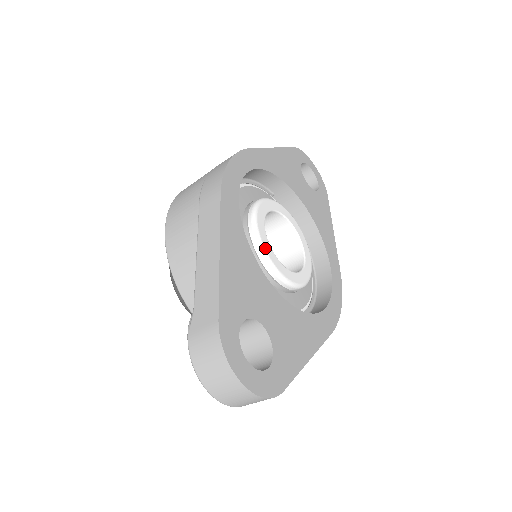
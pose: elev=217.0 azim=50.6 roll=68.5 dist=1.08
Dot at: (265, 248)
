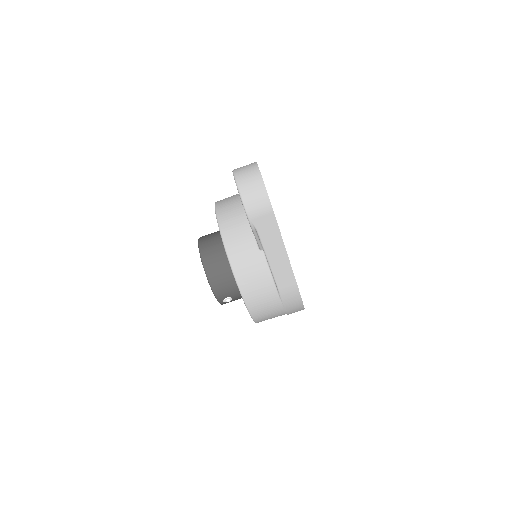
Dot at: occluded
